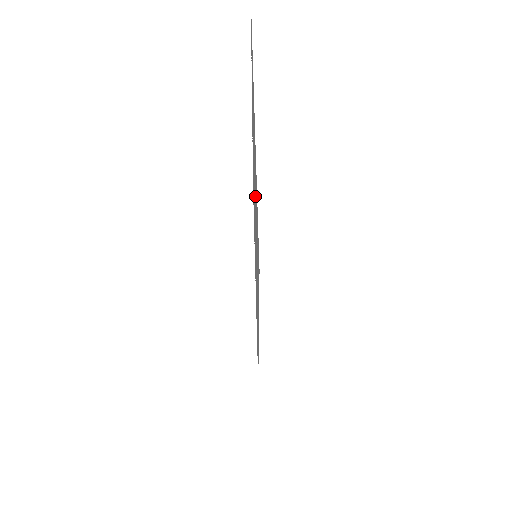
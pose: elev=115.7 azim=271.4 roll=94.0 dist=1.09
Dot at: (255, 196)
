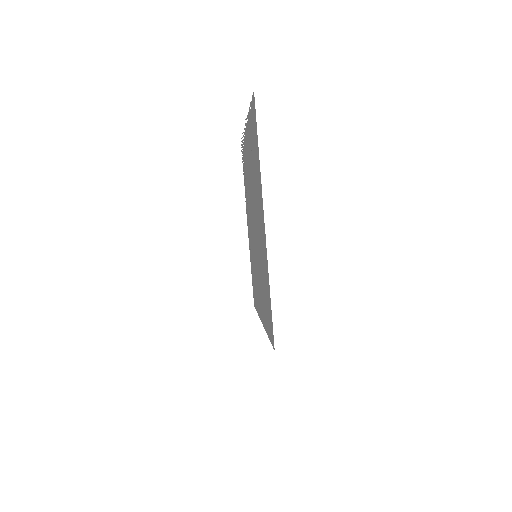
Dot at: (261, 251)
